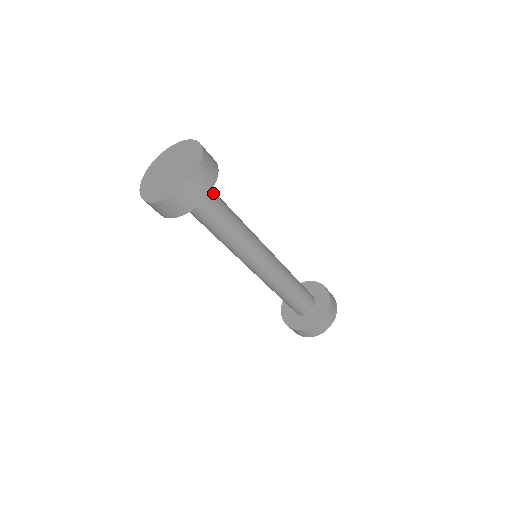
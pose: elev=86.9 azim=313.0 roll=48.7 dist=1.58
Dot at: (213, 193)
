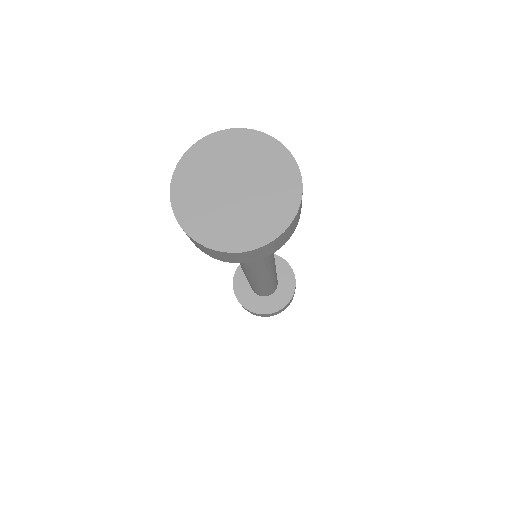
Dot at: occluded
